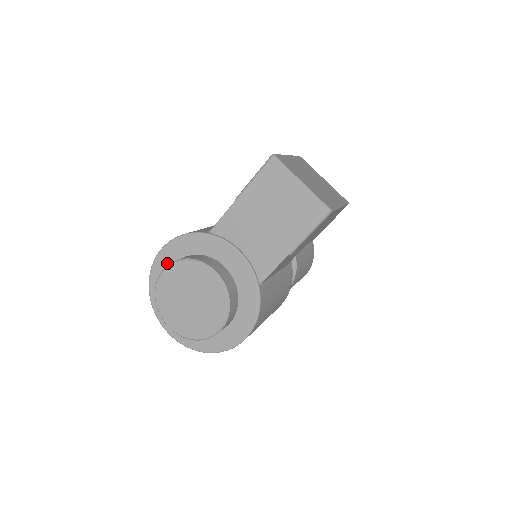
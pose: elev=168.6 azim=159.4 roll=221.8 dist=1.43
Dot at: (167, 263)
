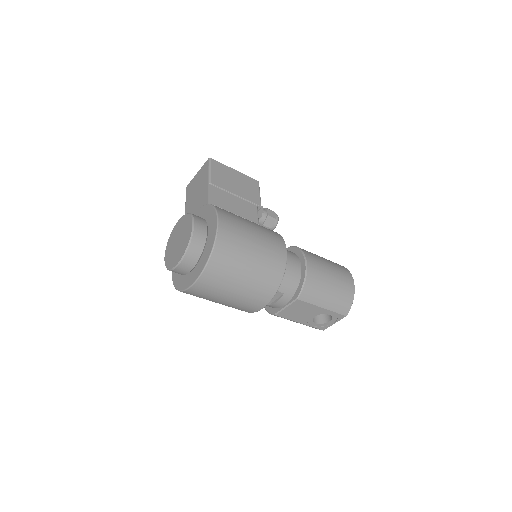
Dot at: occluded
